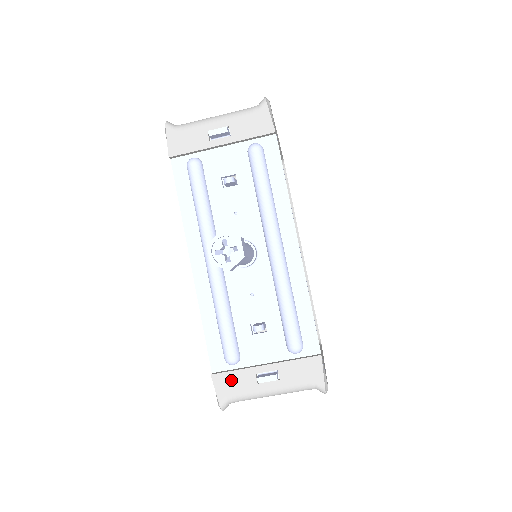
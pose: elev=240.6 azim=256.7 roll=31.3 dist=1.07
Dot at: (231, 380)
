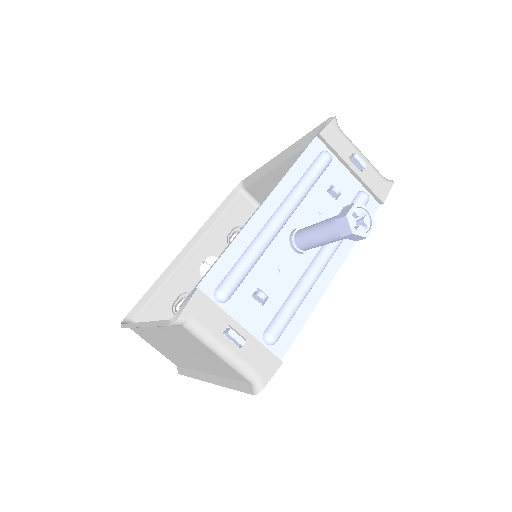
Dot at: (208, 309)
